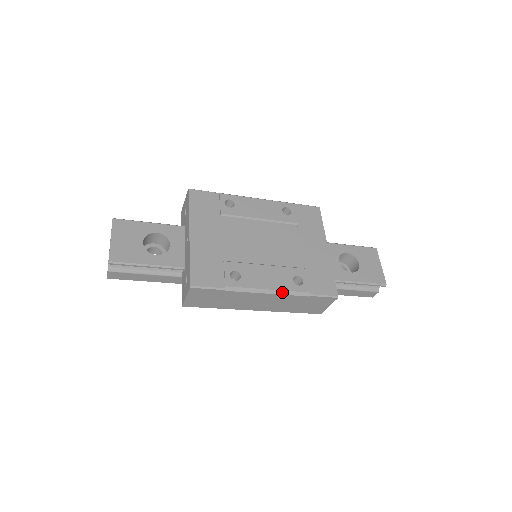
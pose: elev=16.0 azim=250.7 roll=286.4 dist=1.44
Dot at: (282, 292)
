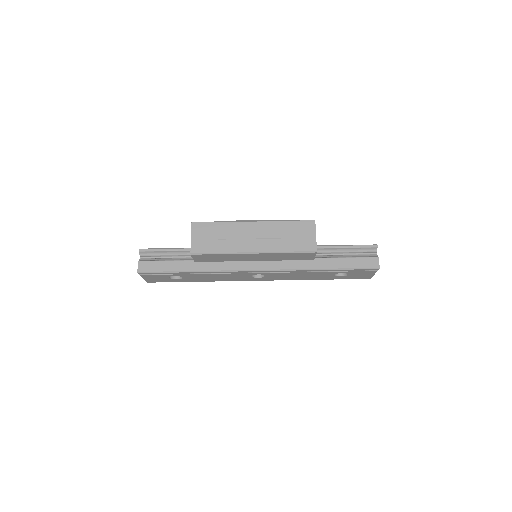
Dot at: (265, 221)
